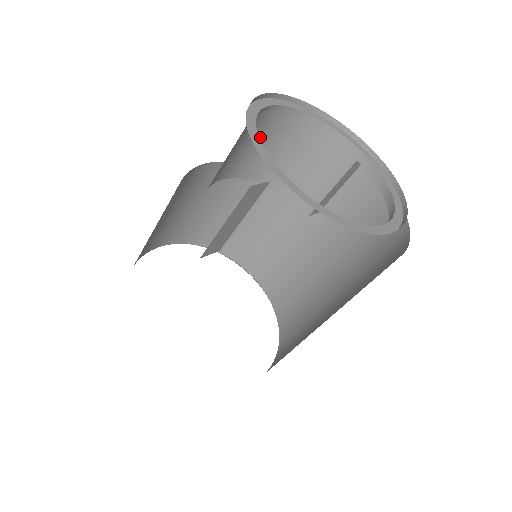
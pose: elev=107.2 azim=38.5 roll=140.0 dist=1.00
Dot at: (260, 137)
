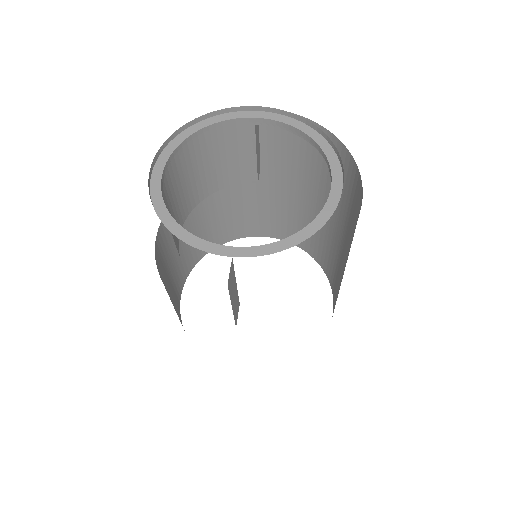
Dot at: (173, 189)
